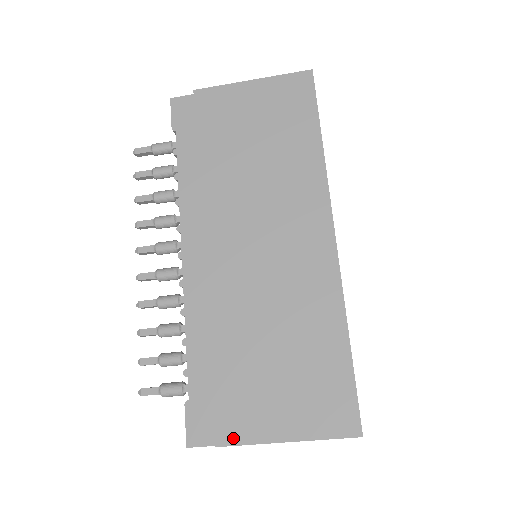
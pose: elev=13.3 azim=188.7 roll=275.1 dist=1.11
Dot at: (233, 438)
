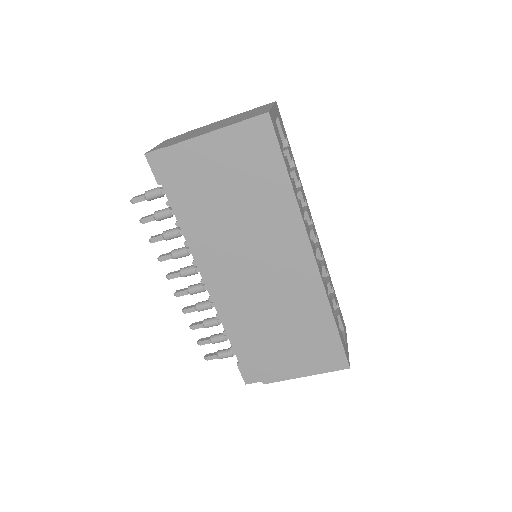
Dot at: (272, 379)
